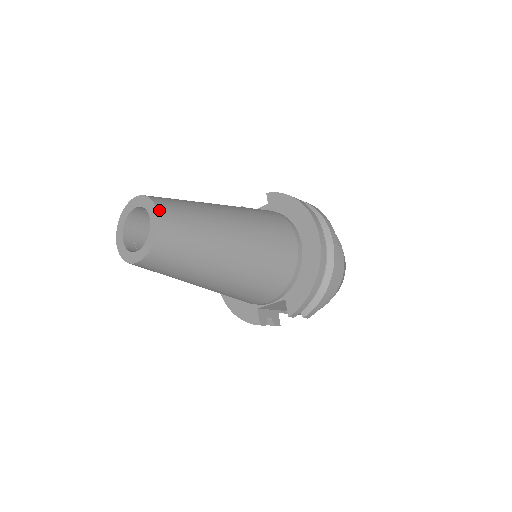
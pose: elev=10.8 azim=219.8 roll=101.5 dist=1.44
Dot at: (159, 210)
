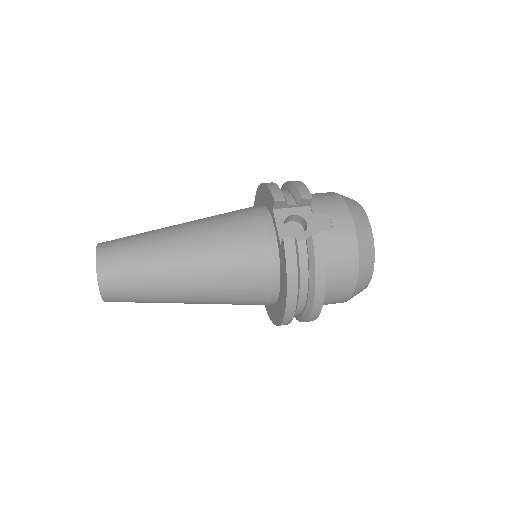
Dot at: (104, 297)
